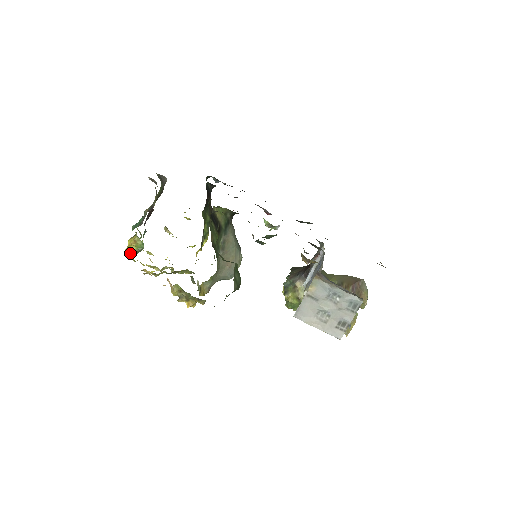
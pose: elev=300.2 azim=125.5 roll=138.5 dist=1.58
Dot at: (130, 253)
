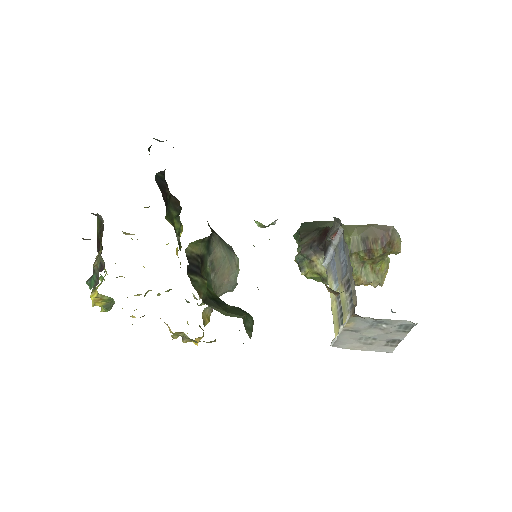
Dot at: occluded
